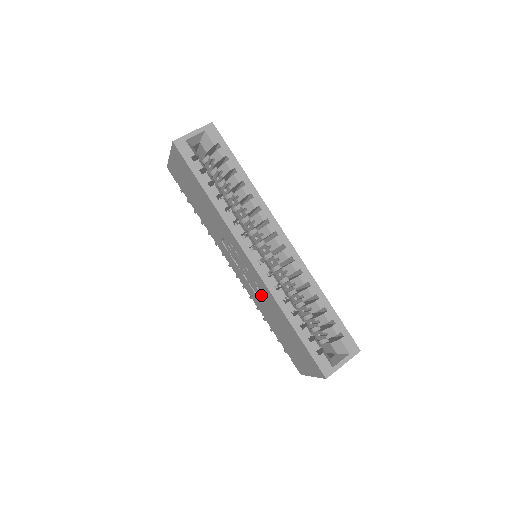
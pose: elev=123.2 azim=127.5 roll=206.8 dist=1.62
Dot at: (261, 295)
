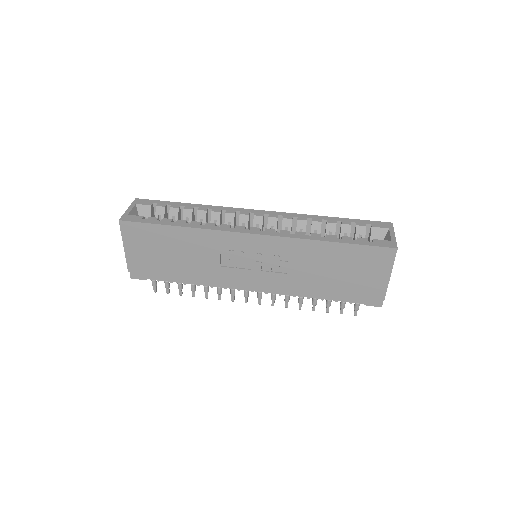
Dot at: (289, 262)
